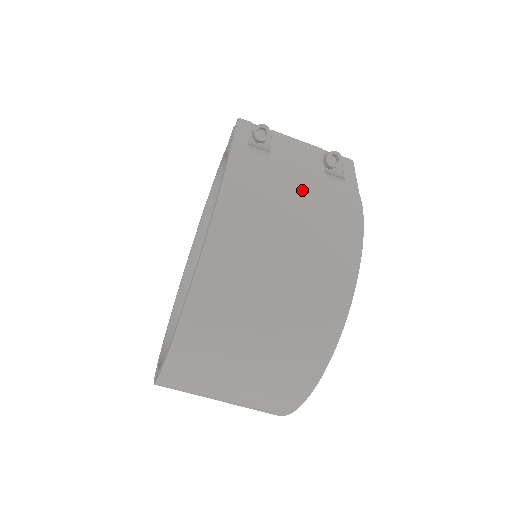
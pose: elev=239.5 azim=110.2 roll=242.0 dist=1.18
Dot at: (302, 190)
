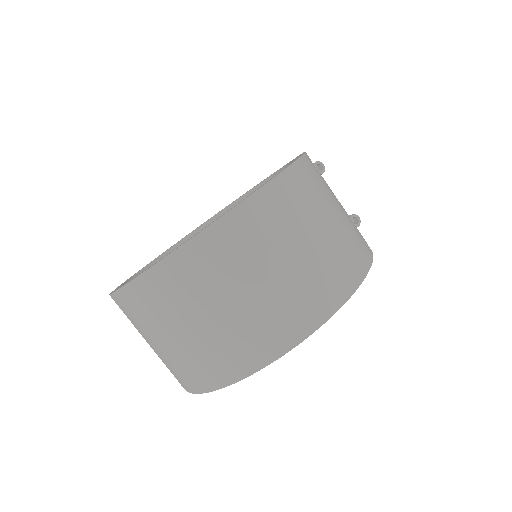
Dot at: (342, 208)
